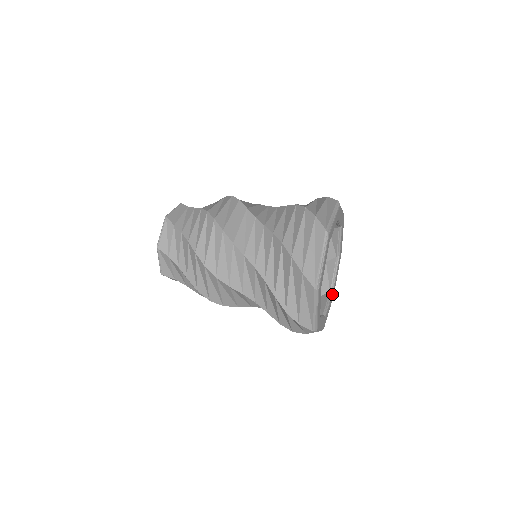
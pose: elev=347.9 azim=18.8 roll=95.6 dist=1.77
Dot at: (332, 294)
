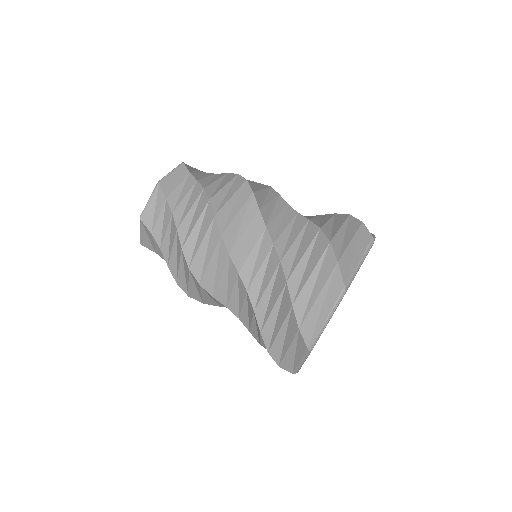
Dot at: occluded
